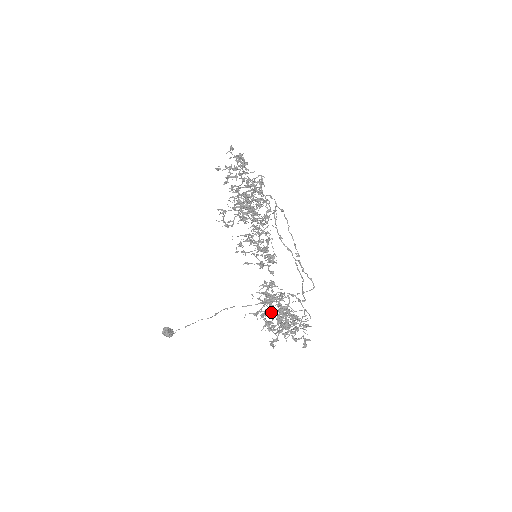
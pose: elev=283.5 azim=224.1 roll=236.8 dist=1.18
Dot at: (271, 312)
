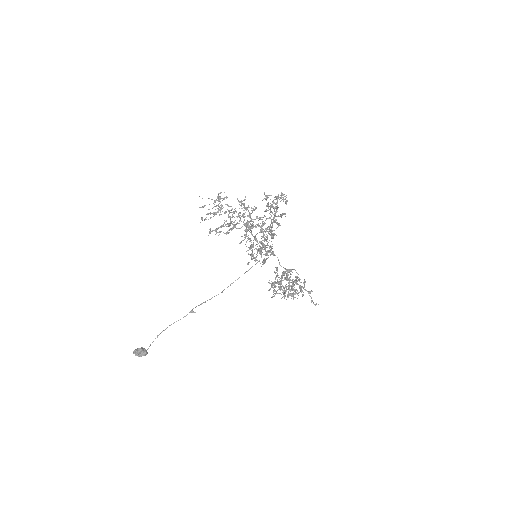
Dot at: (301, 287)
